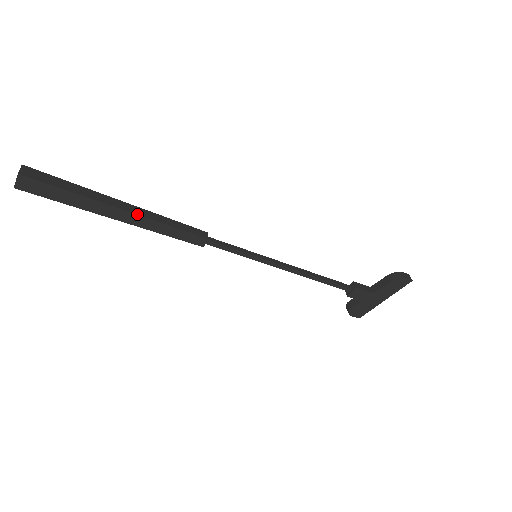
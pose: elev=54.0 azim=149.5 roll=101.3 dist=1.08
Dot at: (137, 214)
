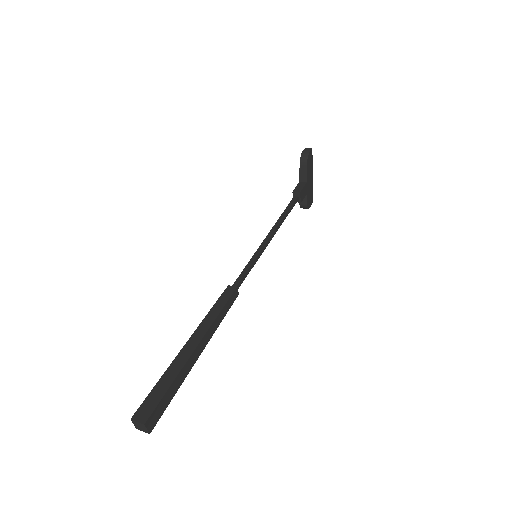
Dot at: (203, 336)
